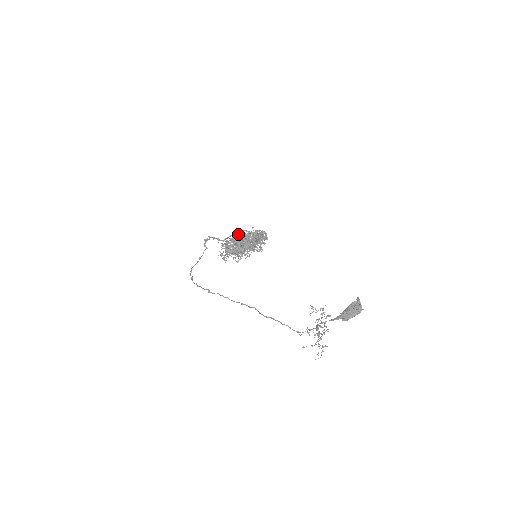
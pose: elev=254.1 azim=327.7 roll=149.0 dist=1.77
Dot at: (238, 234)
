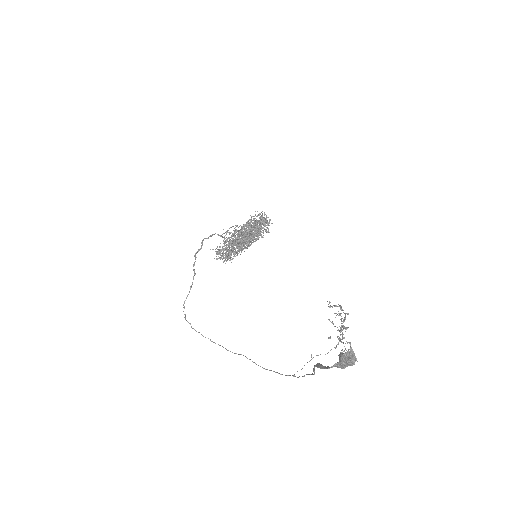
Dot at: occluded
